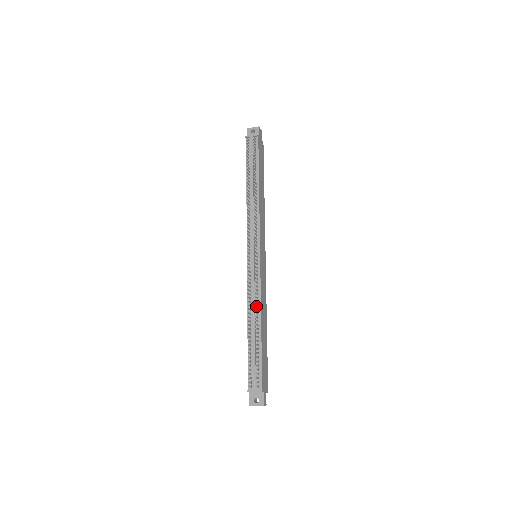
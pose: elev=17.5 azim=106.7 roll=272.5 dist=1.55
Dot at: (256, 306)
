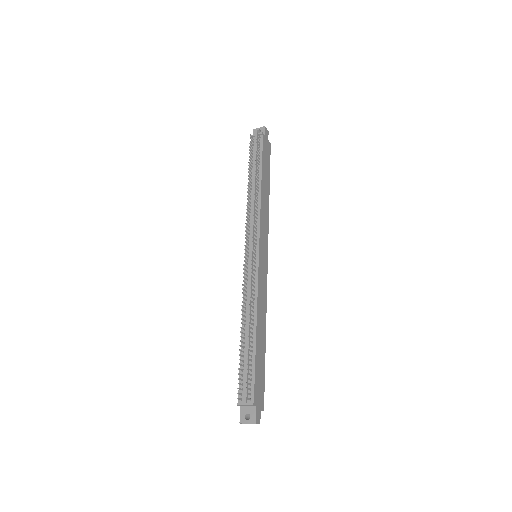
Dot at: (252, 308)
